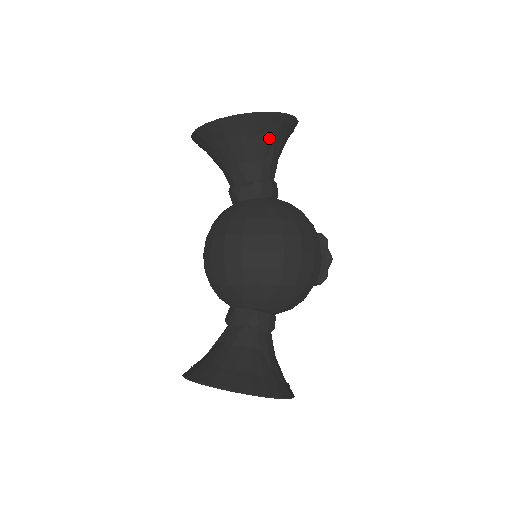
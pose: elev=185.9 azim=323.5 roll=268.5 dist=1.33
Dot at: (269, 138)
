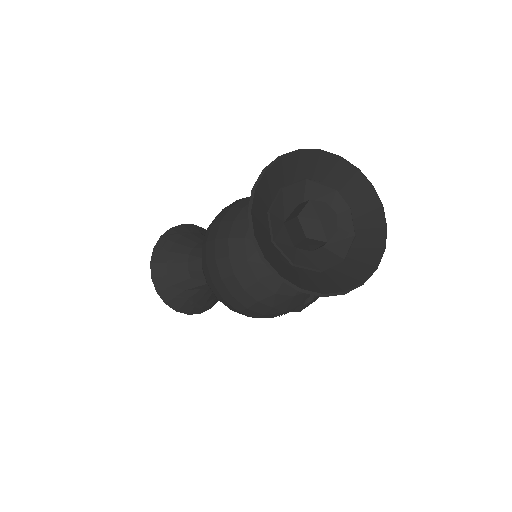
Dot at: (204, 235)
